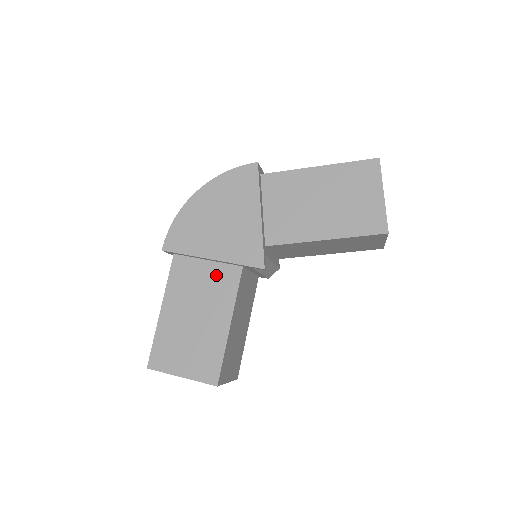
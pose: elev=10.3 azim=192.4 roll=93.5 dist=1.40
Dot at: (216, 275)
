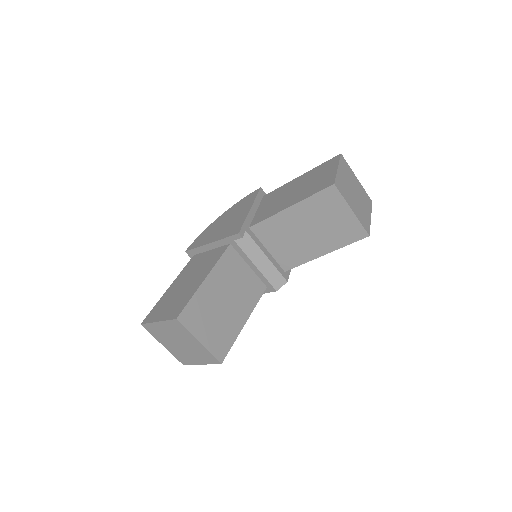
Dot at: (212, 255)
